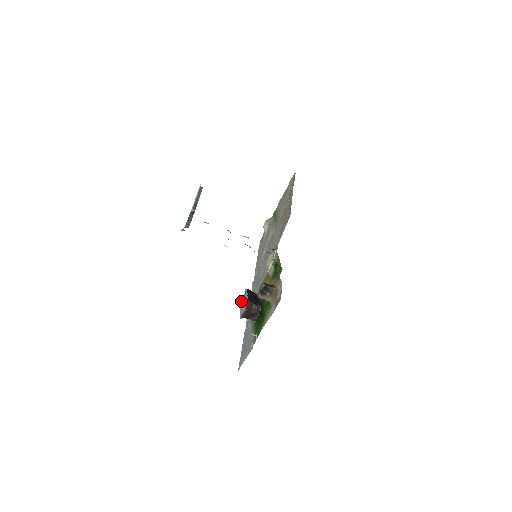
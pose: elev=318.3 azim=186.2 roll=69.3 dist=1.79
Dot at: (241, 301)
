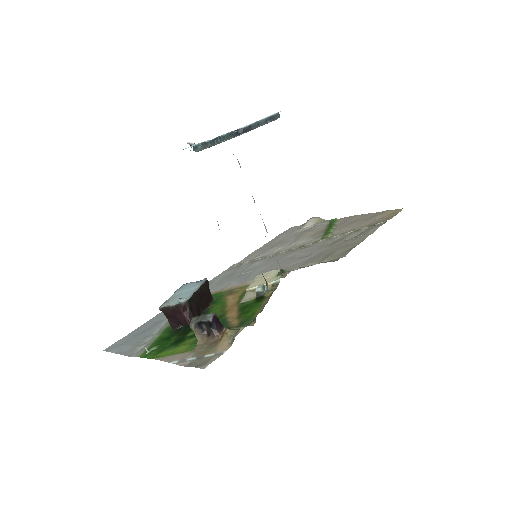
Dot at: (187, 284)
